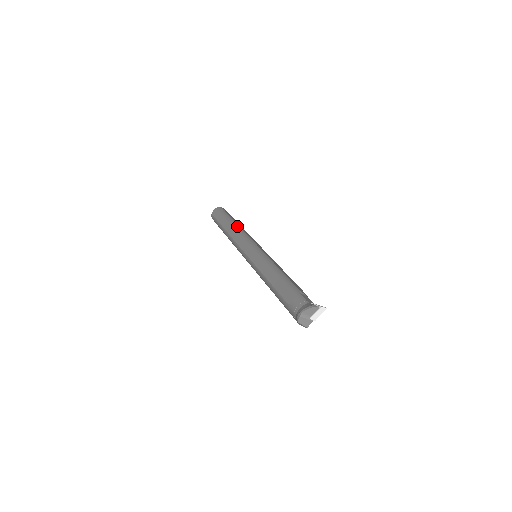
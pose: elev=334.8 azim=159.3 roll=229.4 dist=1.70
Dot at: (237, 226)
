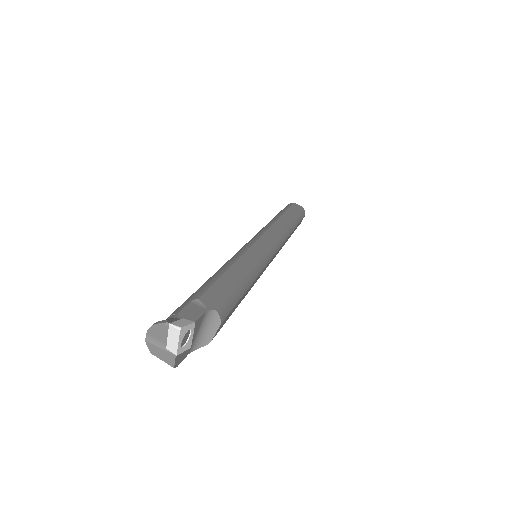
Dot at: (274, 220)
